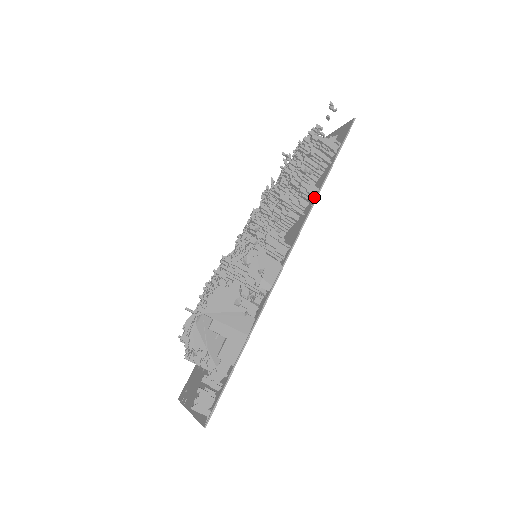
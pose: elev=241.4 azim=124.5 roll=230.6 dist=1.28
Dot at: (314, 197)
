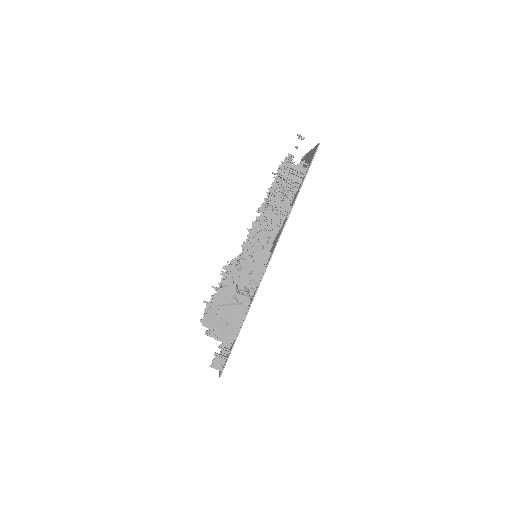
Dot at: (288, 213)
